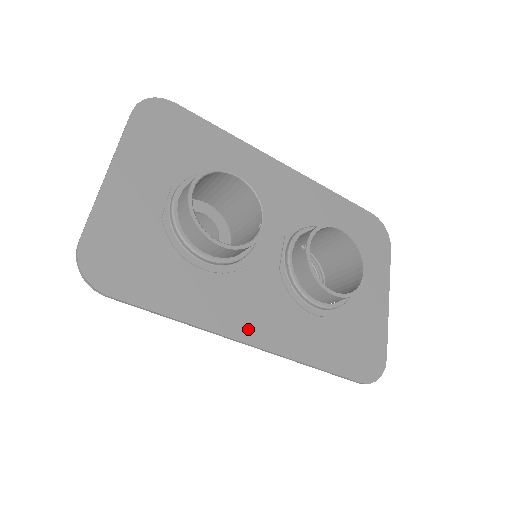
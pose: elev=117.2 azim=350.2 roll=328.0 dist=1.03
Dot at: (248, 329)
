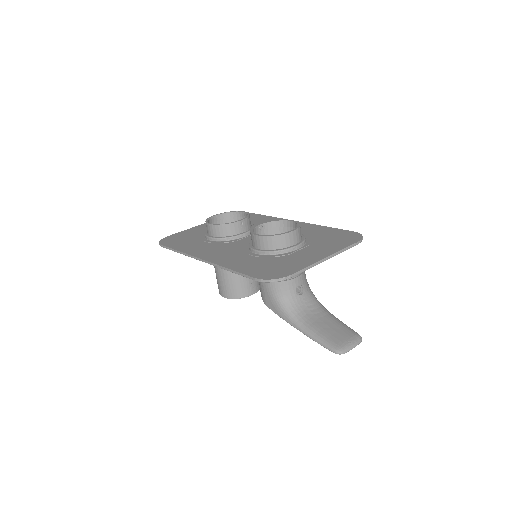
Dot at: (206, 255)
